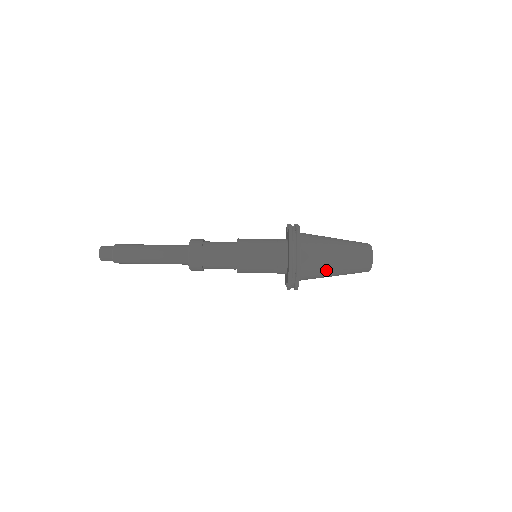
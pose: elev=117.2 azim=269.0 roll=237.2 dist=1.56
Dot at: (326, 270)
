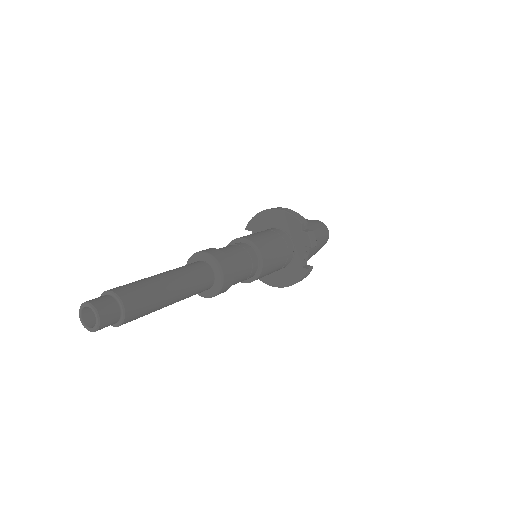
Dot at: (309, 226)
